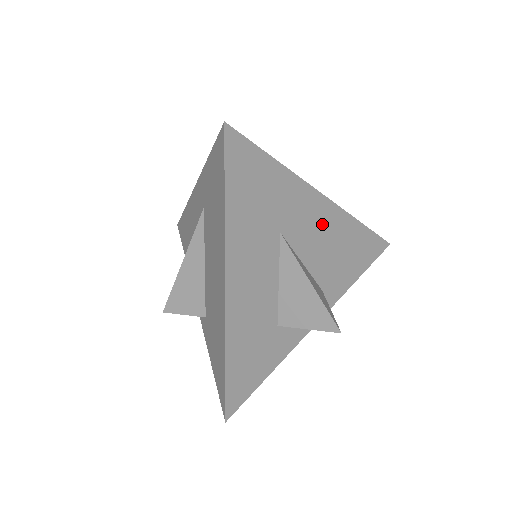
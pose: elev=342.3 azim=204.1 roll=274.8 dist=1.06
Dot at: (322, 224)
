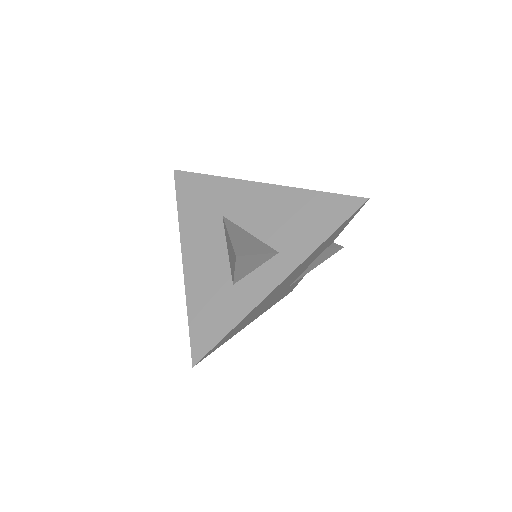
Dot at: (264, 202)
